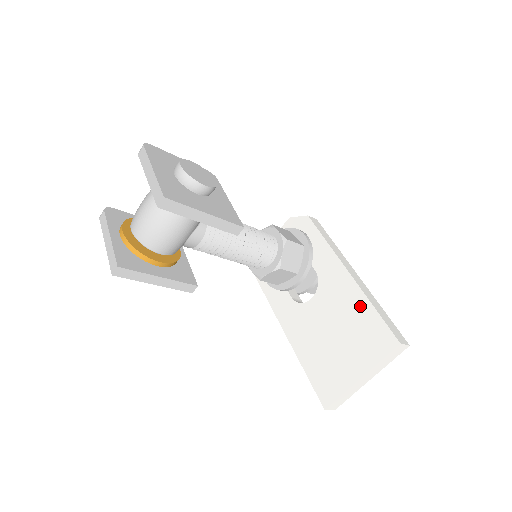
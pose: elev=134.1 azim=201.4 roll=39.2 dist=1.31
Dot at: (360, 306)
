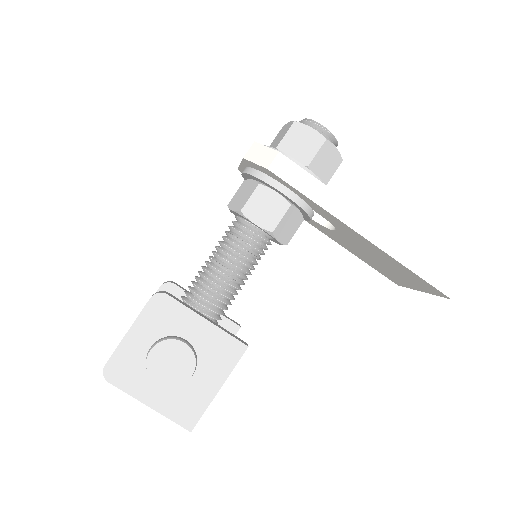
Dot at: (394, 263)
